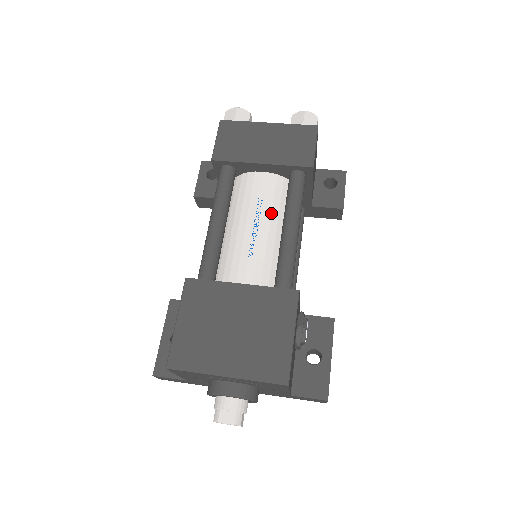
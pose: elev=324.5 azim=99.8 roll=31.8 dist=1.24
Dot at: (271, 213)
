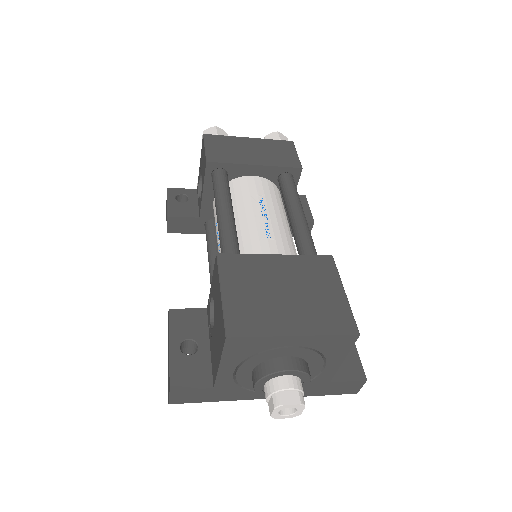
Dot at: (273, 206)
